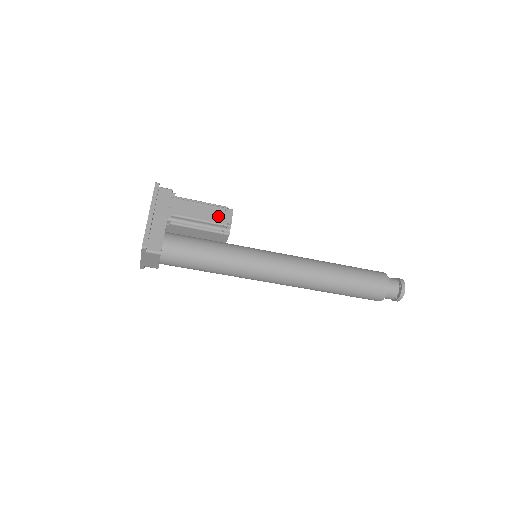
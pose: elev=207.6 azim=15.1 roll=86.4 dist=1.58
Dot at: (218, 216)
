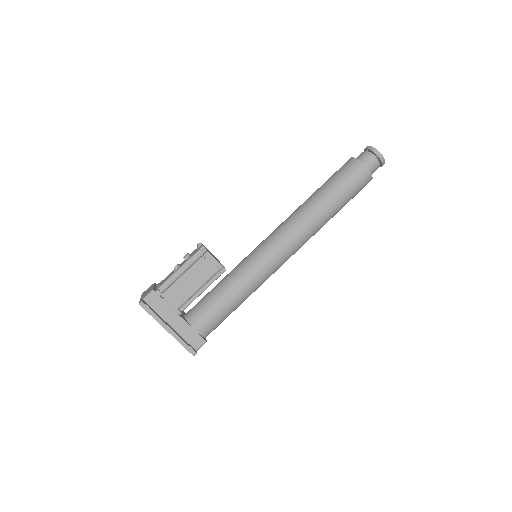
Dot at: (205, 271)
